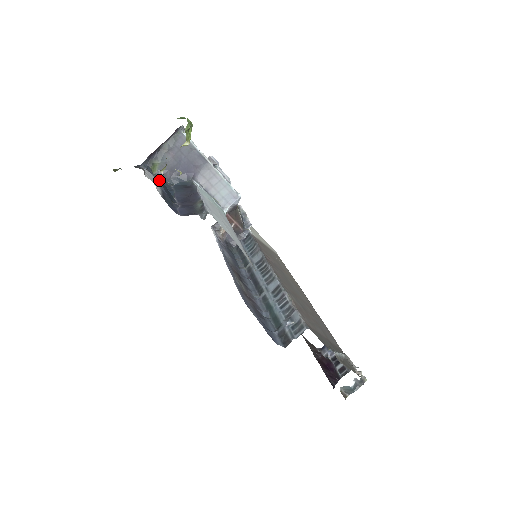
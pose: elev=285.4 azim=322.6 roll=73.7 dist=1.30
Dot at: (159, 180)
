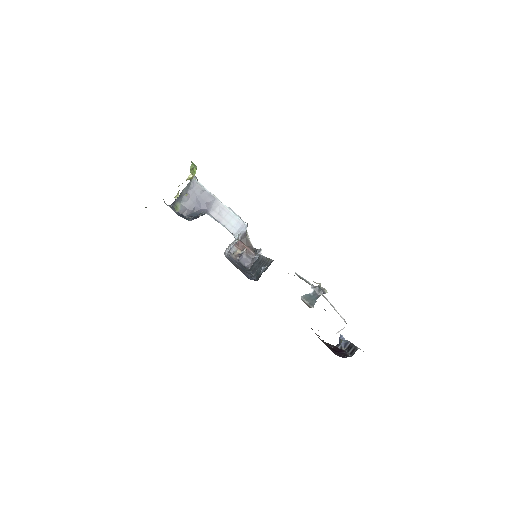
Dot at: occluded
